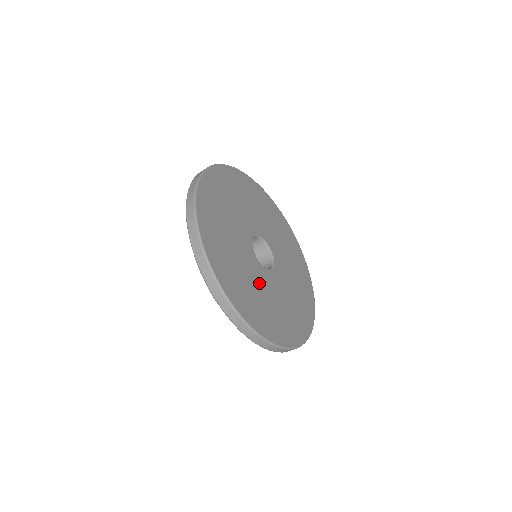
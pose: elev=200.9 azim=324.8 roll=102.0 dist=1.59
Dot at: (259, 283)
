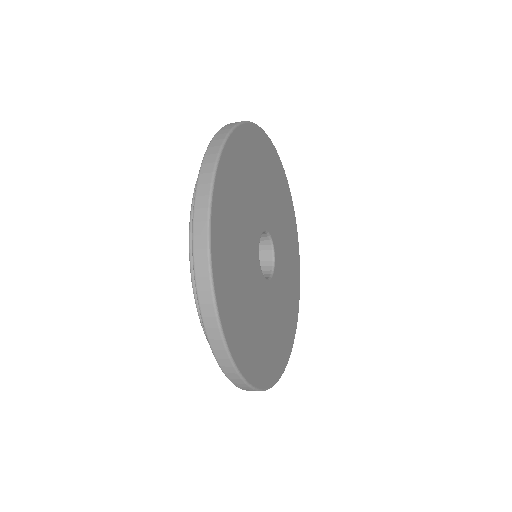
Dot at: (249, 279)
